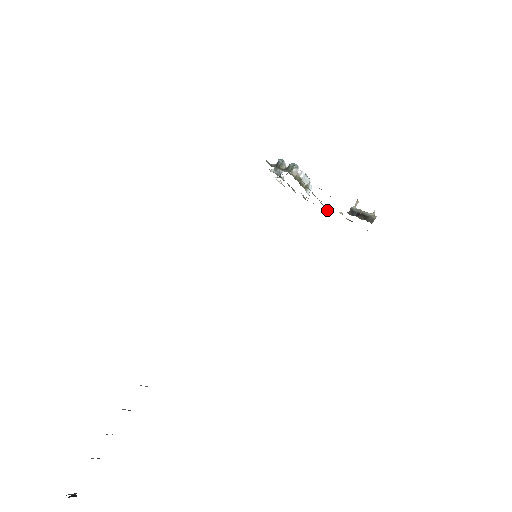
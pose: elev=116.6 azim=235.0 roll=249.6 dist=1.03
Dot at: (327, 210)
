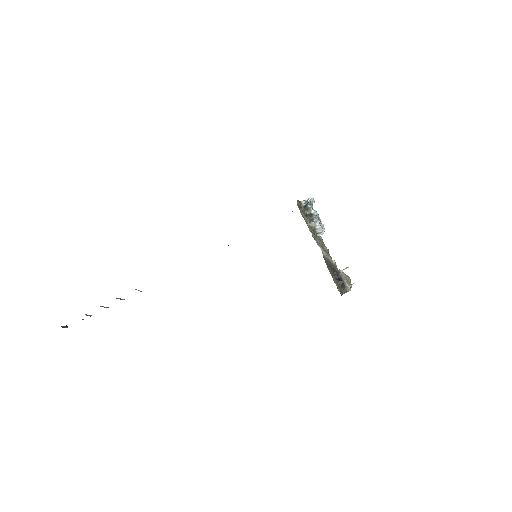
Dot at: occluded
